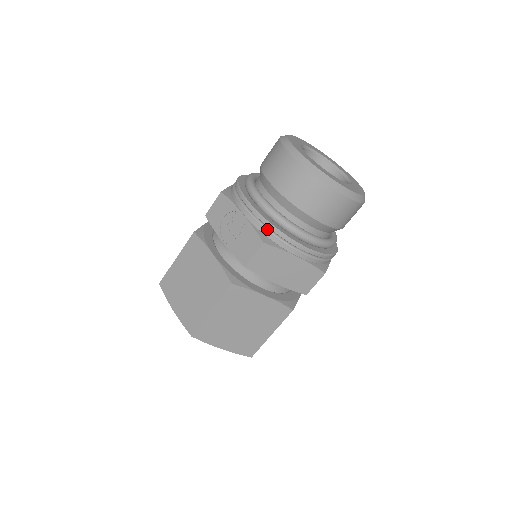
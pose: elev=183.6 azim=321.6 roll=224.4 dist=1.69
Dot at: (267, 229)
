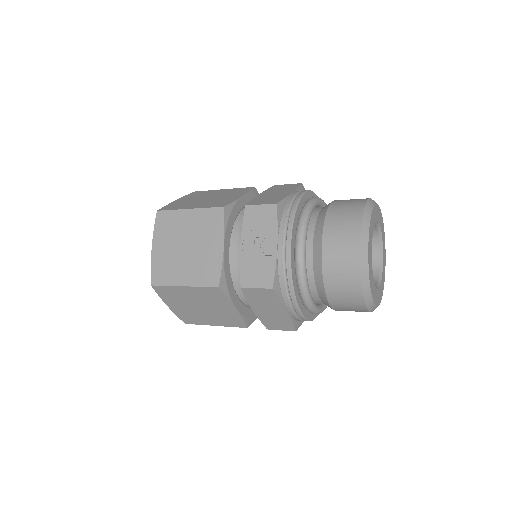
Dot at: (285, 277)
